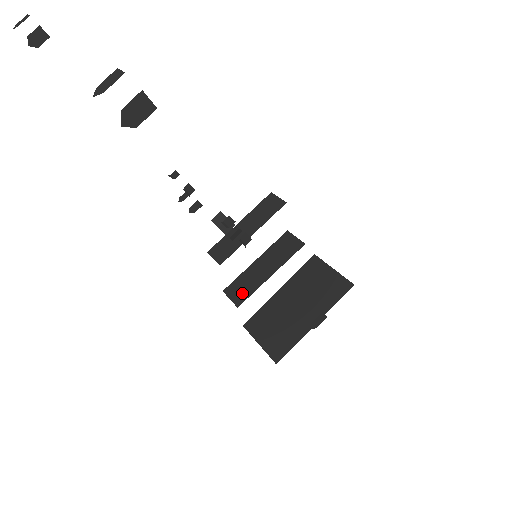
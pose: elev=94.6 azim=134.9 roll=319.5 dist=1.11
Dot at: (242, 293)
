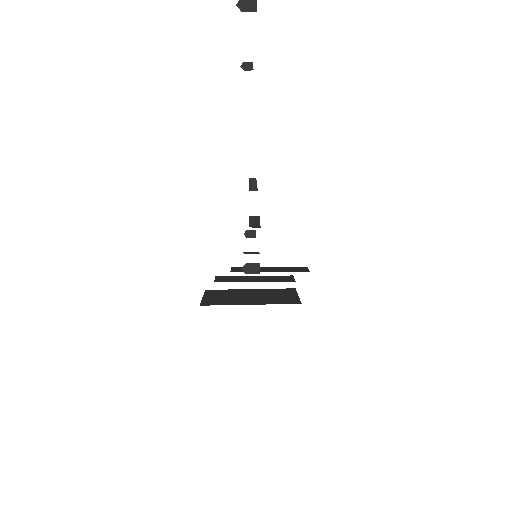
Dot at: (226, 280)
